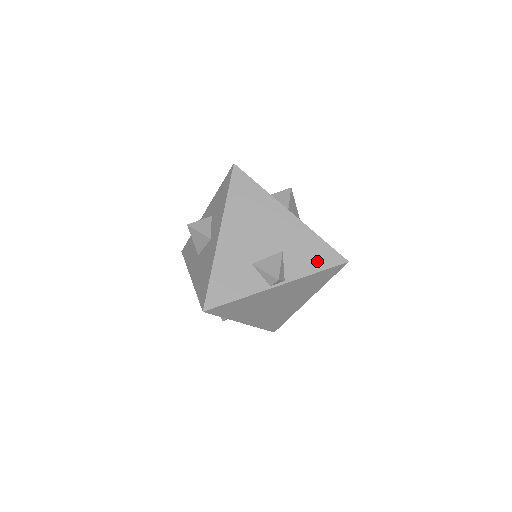
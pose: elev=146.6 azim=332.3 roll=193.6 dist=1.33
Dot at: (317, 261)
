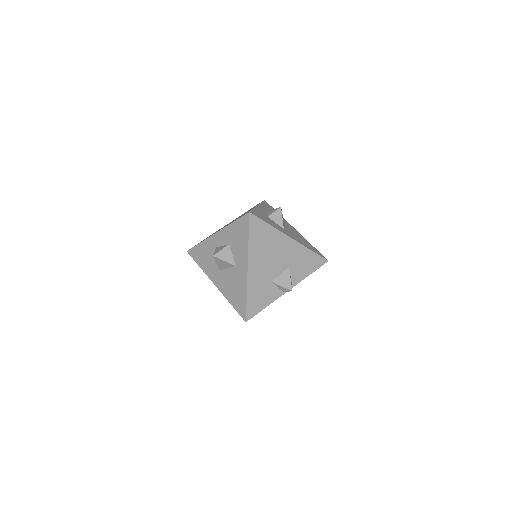
Dot at: (310, 267)
